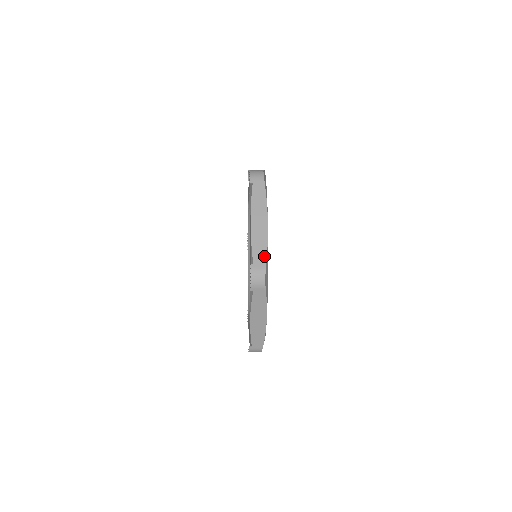
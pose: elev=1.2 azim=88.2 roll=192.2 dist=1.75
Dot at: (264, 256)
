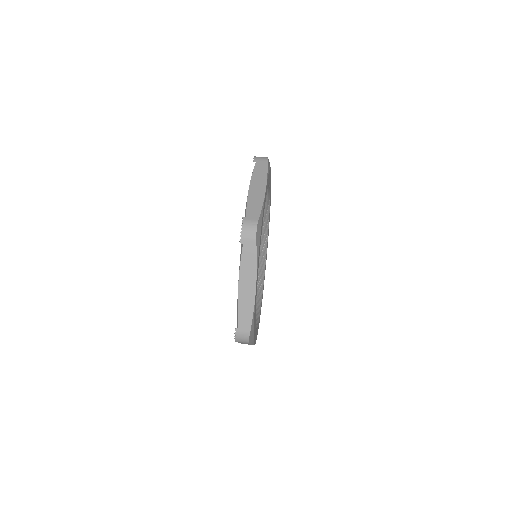
Dot at: (249, 322)
